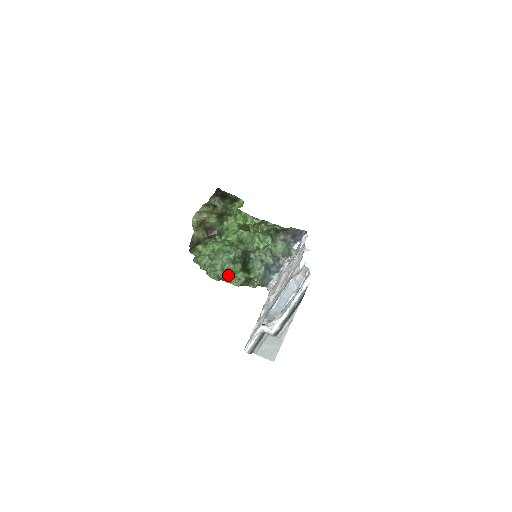
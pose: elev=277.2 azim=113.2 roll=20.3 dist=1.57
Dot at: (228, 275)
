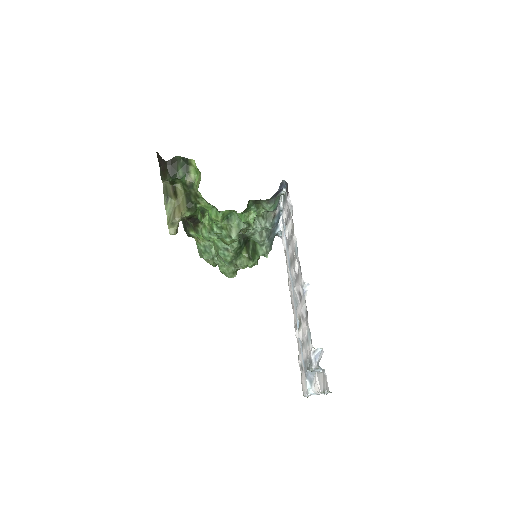
Dot at: occluded
